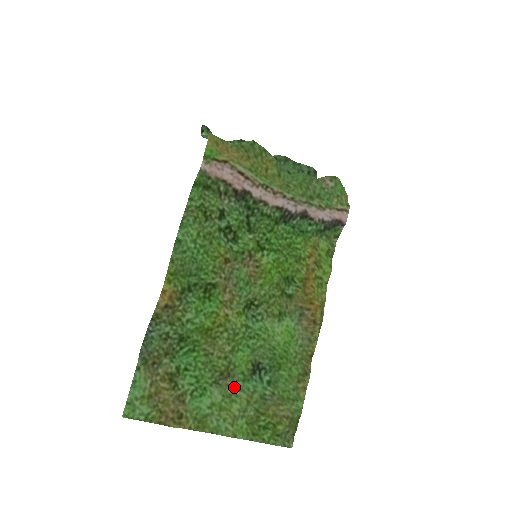
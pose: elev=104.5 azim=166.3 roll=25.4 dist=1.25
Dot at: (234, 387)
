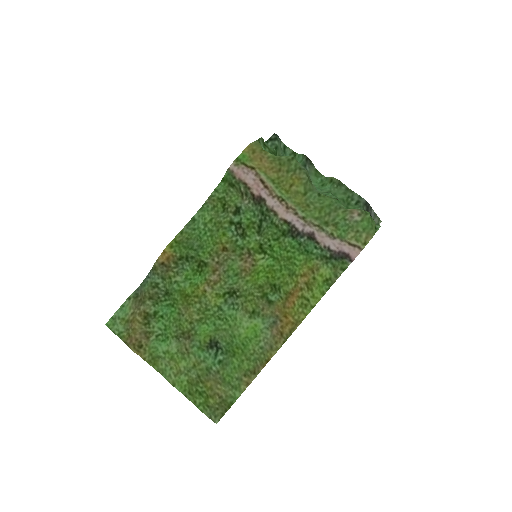
Dot at: (190, 349)
